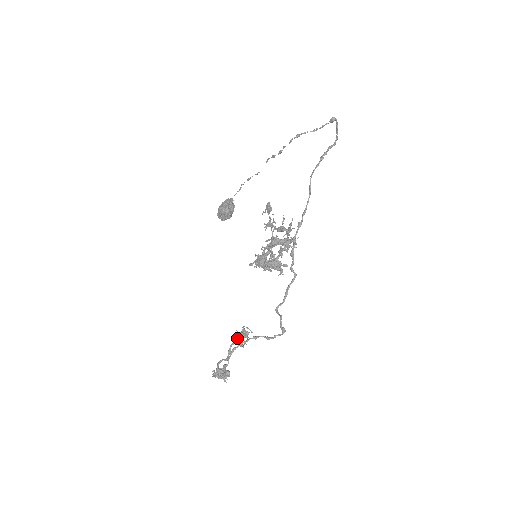
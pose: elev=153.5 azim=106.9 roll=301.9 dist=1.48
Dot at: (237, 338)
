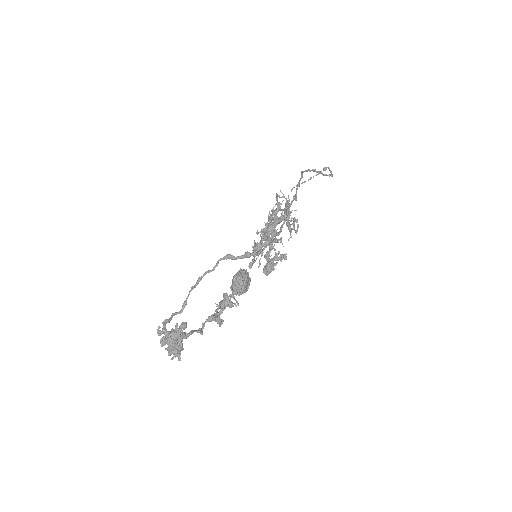
Dot at: (215, 315)
